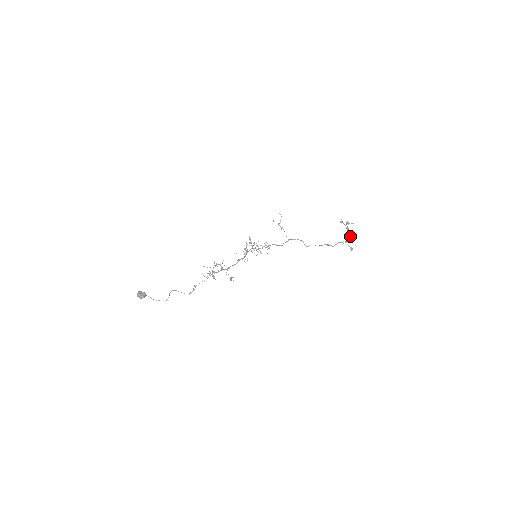
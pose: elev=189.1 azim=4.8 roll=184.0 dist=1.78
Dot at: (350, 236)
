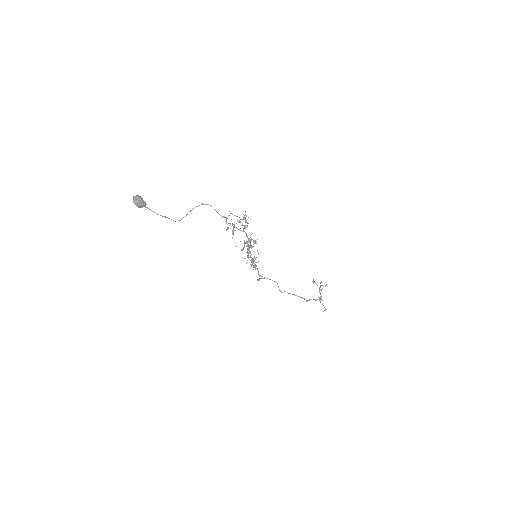
Dot at: (321, 298)
